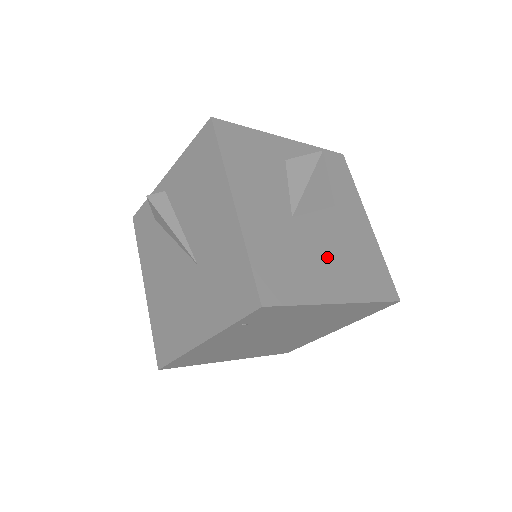
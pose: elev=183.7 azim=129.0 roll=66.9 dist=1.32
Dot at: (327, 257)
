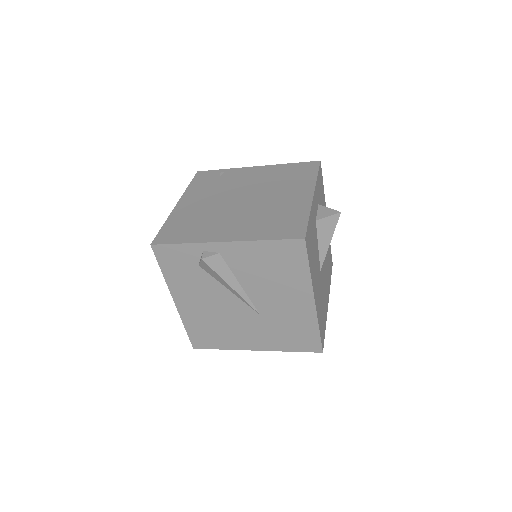
Dot at: (325, 279)
